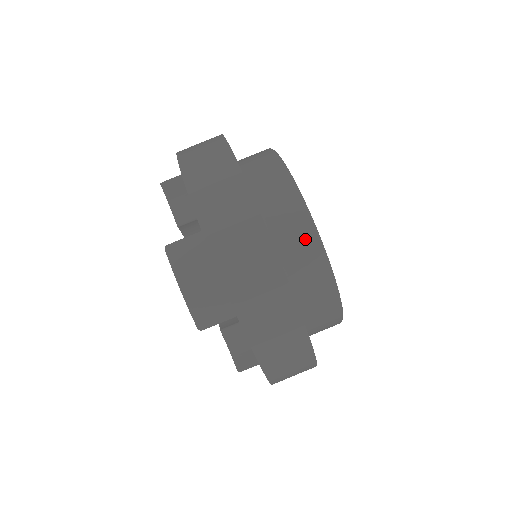
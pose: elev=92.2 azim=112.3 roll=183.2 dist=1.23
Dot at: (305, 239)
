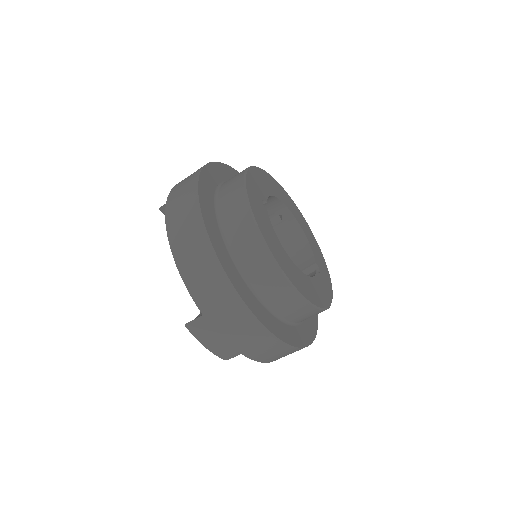
Dot at: (288, 296)
